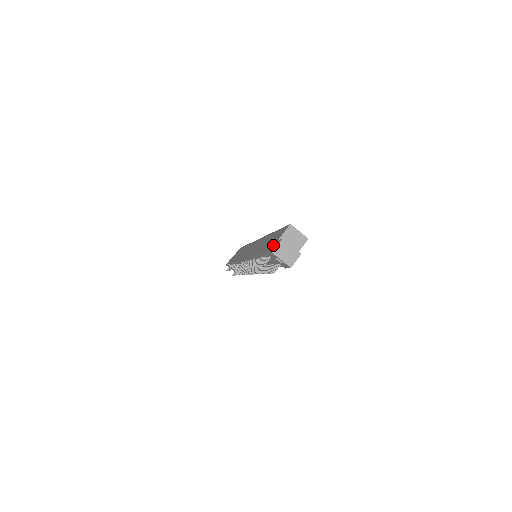
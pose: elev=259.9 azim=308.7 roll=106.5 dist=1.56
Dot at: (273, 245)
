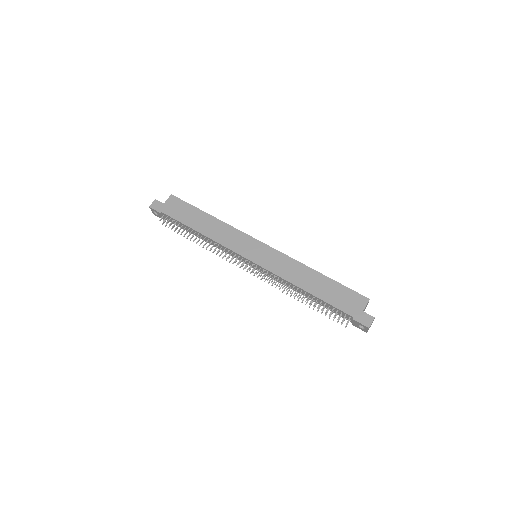
Dot at: (359, 314)
